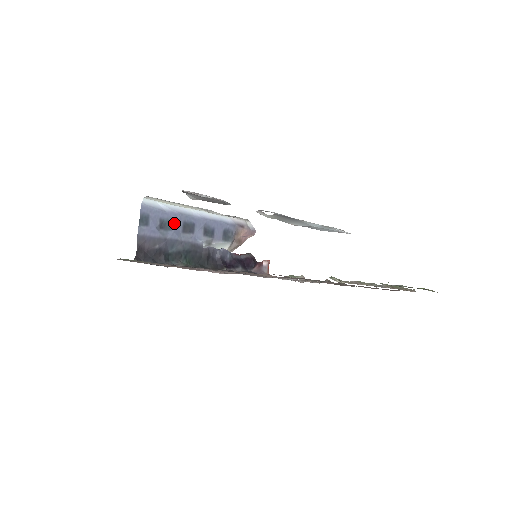
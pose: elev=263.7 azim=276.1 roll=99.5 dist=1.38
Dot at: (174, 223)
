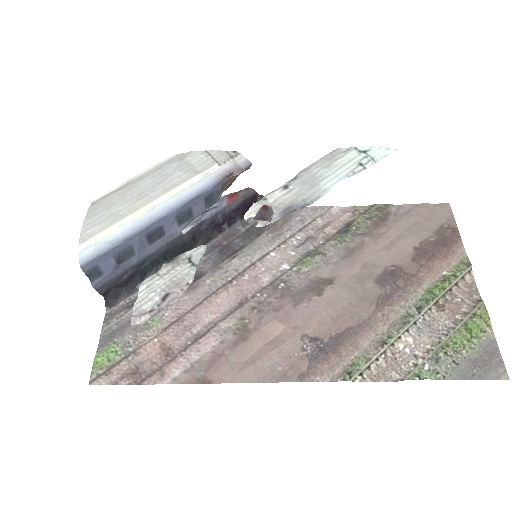
Dot at: (134, 246)
